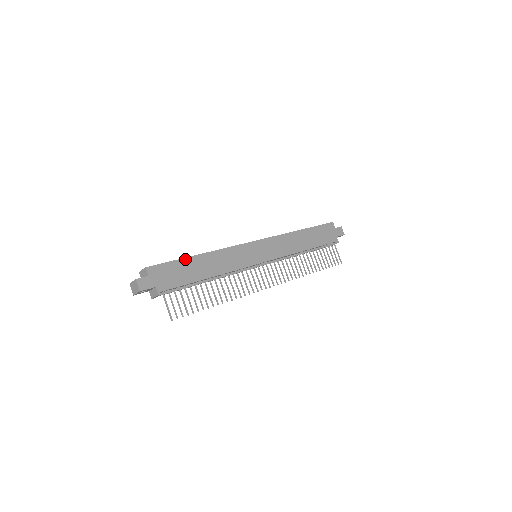
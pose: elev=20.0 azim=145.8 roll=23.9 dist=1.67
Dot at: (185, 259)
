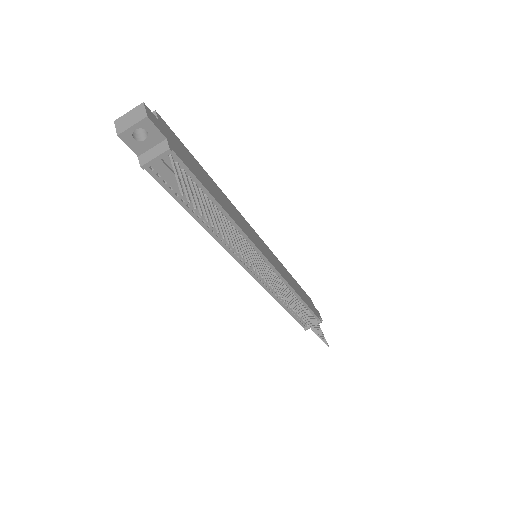
Dot at: (197, 162)
